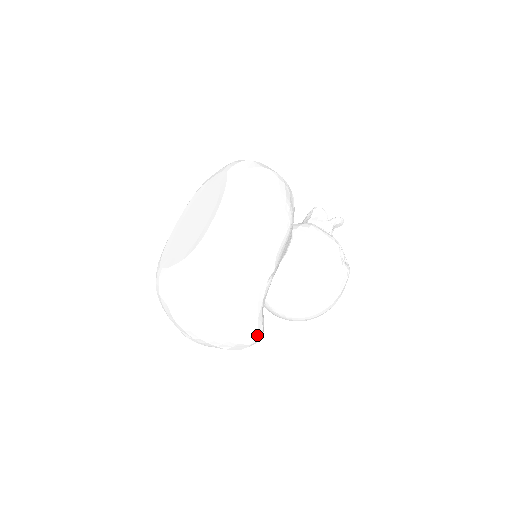
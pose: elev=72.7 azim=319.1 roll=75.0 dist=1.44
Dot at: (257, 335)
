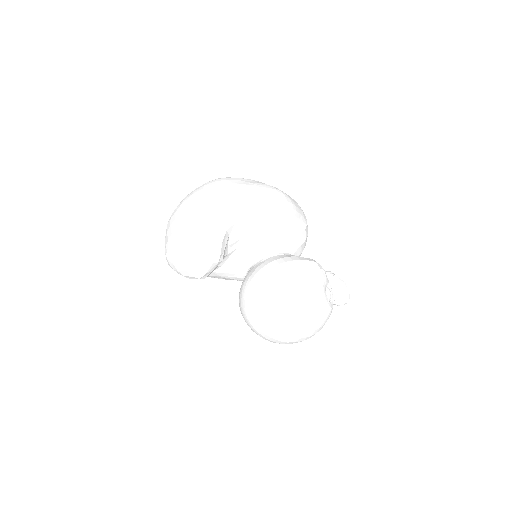
Dot at: (210, 241)
